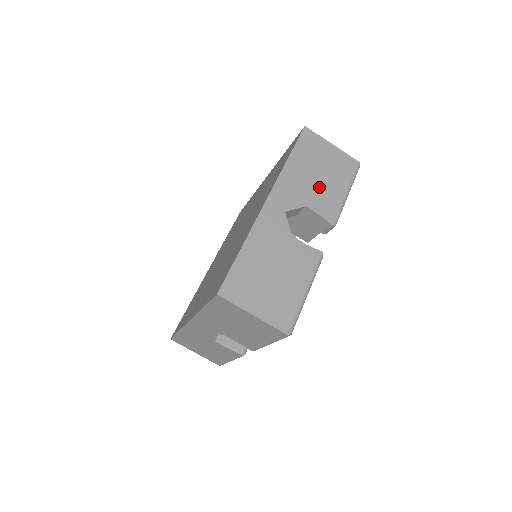
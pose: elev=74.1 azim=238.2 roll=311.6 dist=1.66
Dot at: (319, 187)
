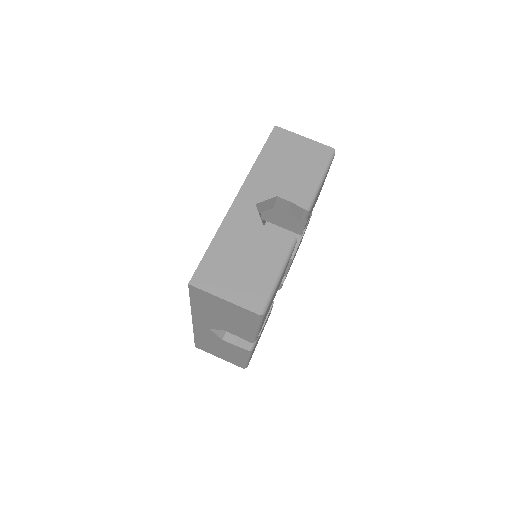
Dot at: (290, 177)
